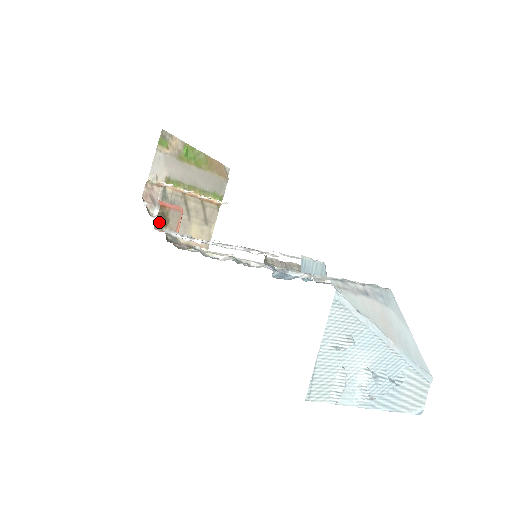
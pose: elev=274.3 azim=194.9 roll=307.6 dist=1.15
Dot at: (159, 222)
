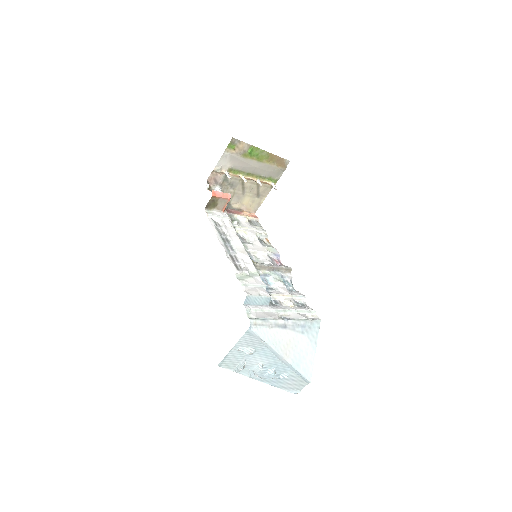
Dot at: (209, 205)
